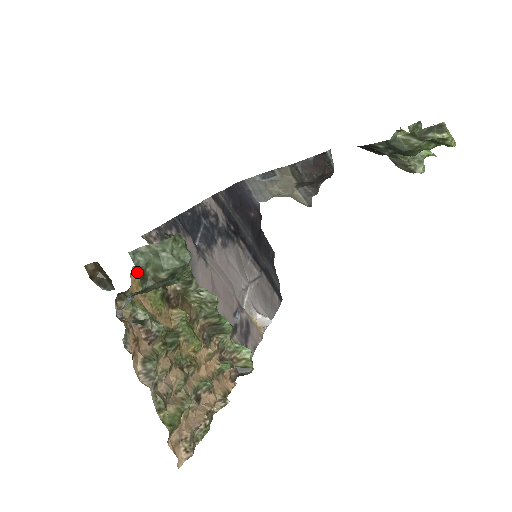
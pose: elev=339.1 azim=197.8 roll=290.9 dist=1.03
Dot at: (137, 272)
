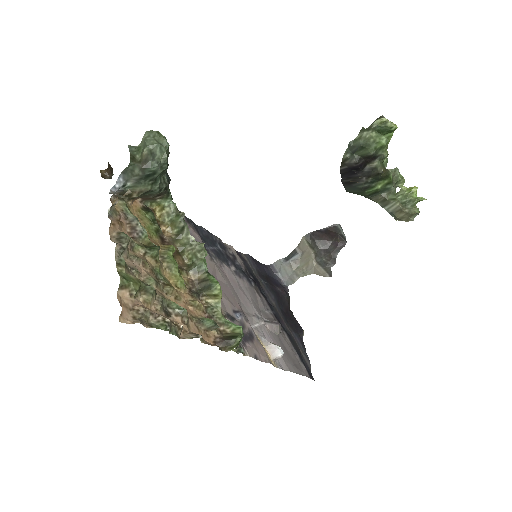
Dot at: (140, 205)
